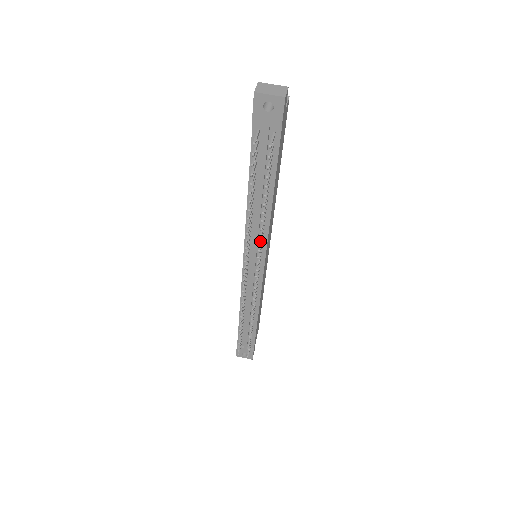
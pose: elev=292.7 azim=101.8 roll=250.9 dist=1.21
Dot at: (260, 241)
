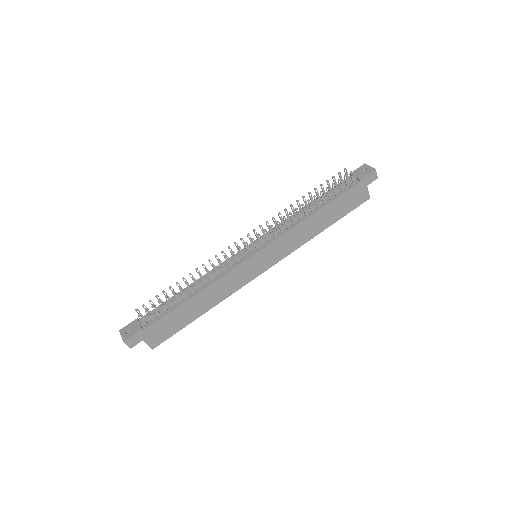
Dot at: (285, 218)
